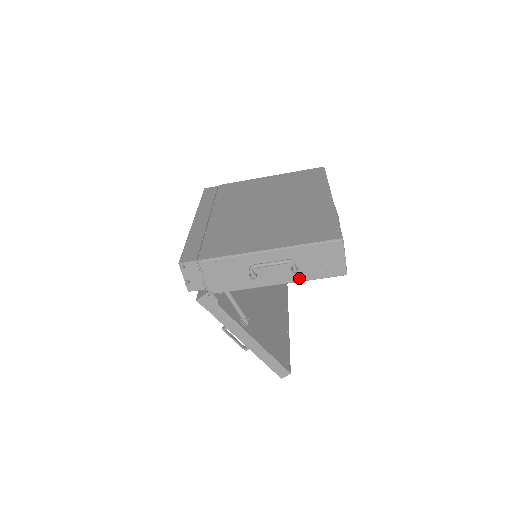
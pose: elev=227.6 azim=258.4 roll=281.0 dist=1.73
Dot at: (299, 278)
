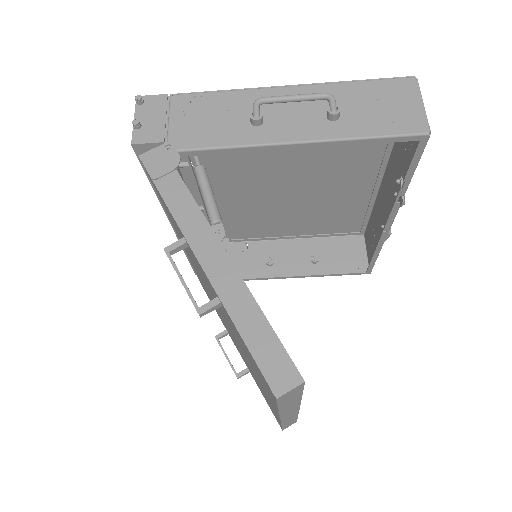
Dot at: (340, 133)
